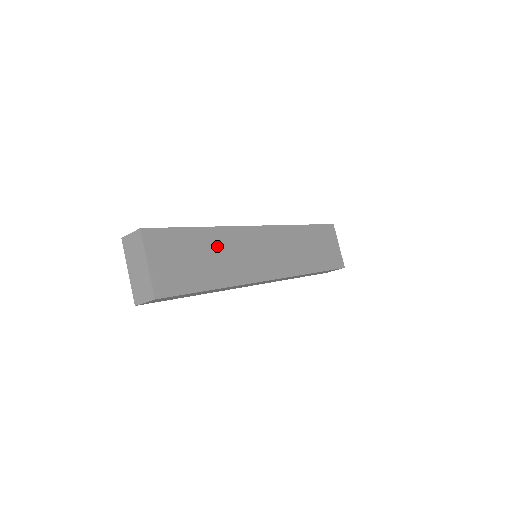
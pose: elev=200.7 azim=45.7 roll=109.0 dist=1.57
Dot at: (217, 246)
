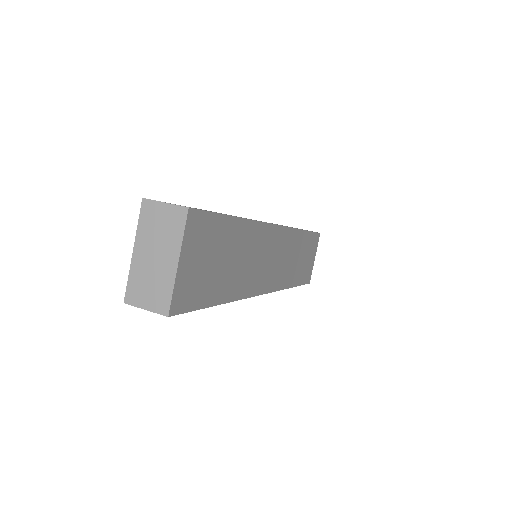
Dot at: (242, 246)
